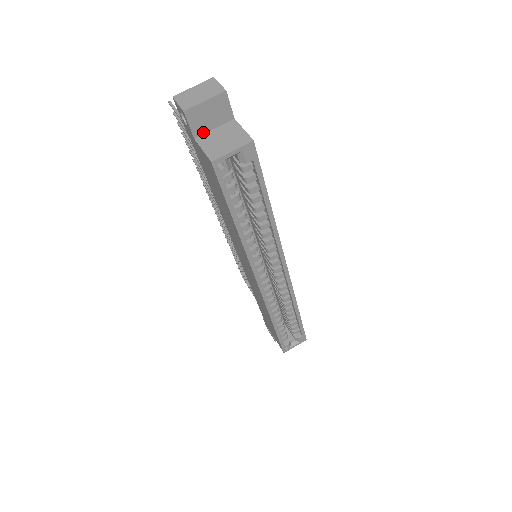
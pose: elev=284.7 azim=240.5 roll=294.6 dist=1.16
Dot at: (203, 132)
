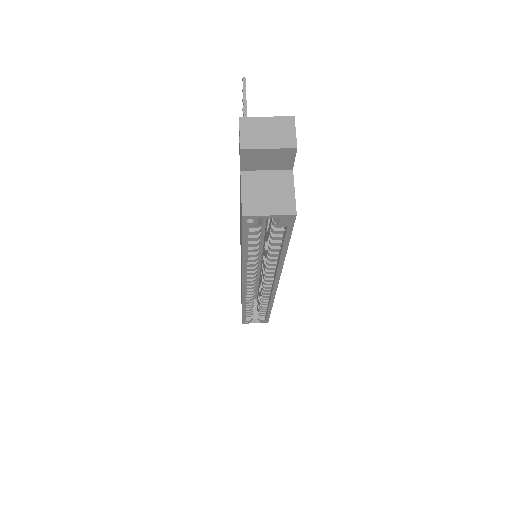
Dot at: (253, 169)
